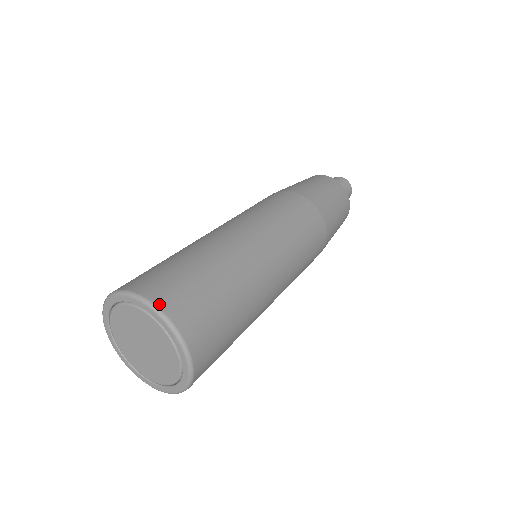
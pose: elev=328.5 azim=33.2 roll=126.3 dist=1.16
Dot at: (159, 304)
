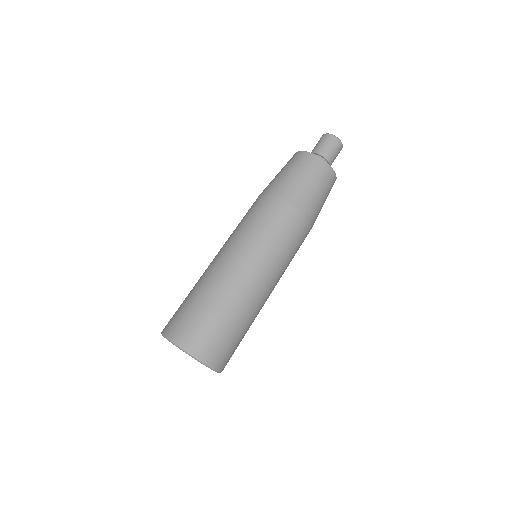
Dot at: (190, 350)
